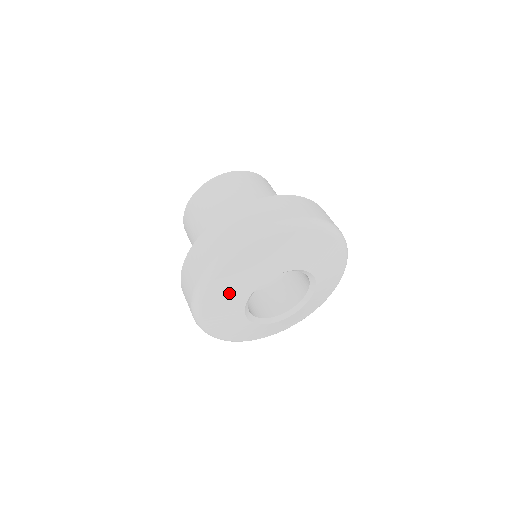
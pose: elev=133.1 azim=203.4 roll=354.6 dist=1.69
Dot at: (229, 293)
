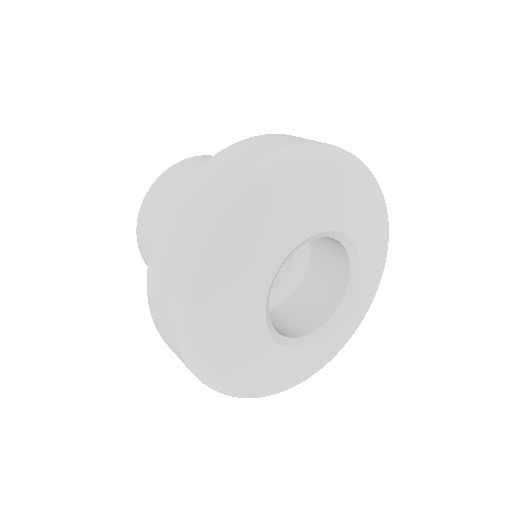
Dot at: (293, 206)
